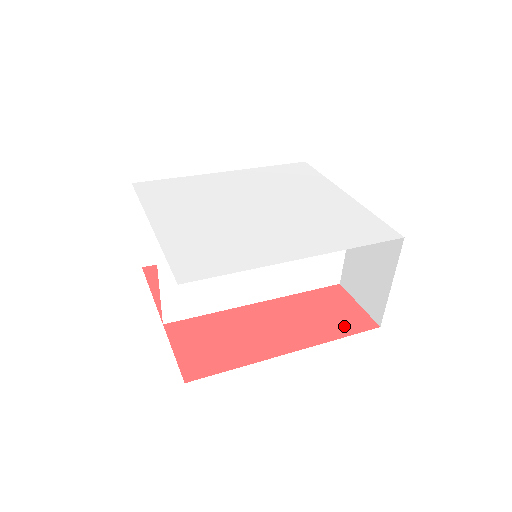
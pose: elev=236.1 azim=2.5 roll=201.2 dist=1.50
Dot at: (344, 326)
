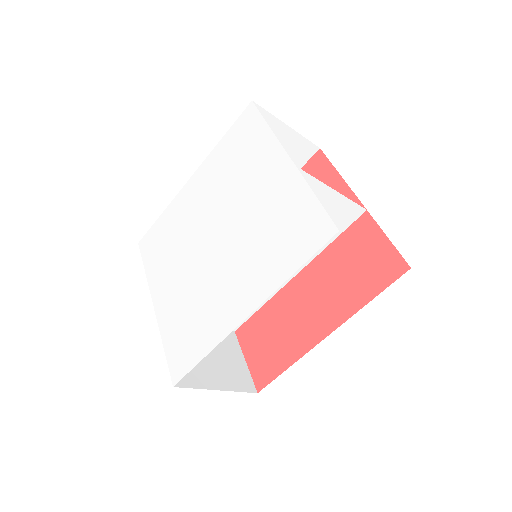
Dot at: (372, 281)
